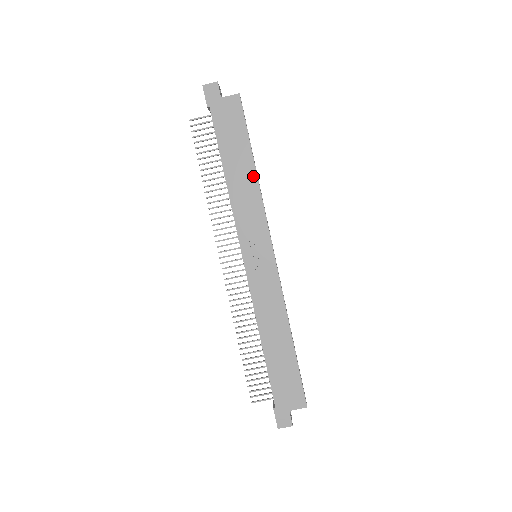
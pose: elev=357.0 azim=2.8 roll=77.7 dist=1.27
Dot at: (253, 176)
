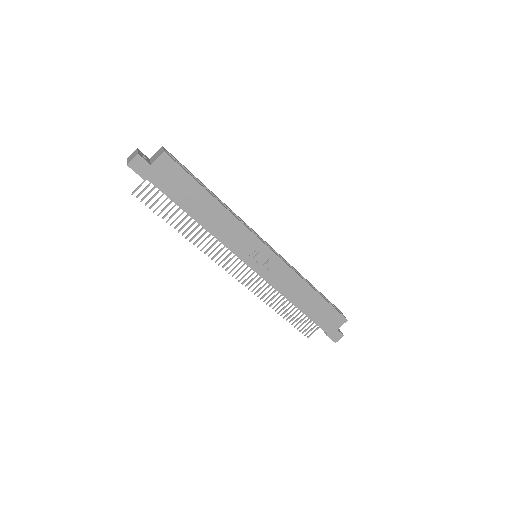
Dot at: (220, 208)
